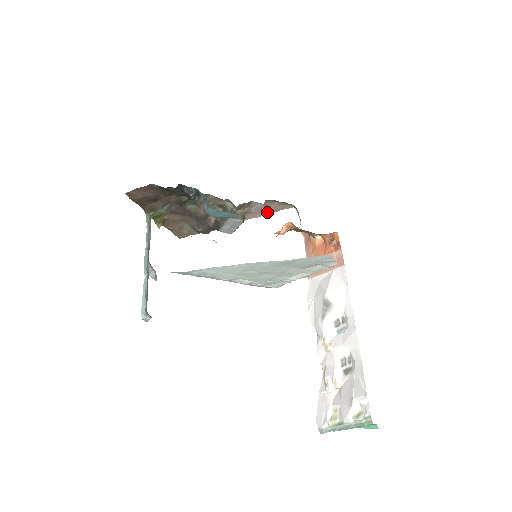
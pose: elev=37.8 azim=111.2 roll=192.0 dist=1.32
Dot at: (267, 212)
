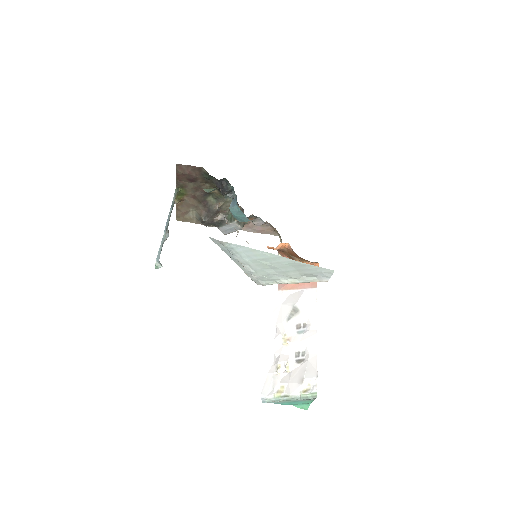
Dot at: (258, 231)
